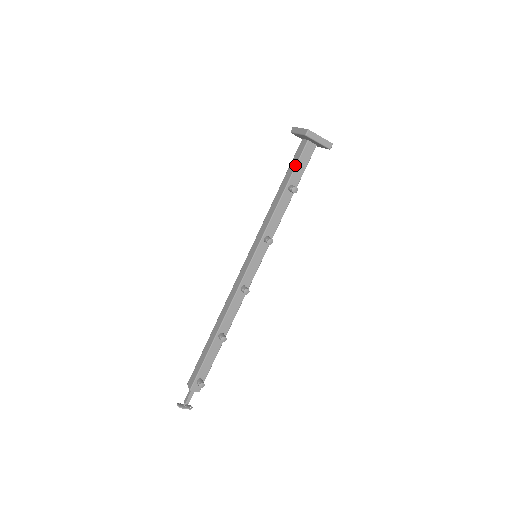
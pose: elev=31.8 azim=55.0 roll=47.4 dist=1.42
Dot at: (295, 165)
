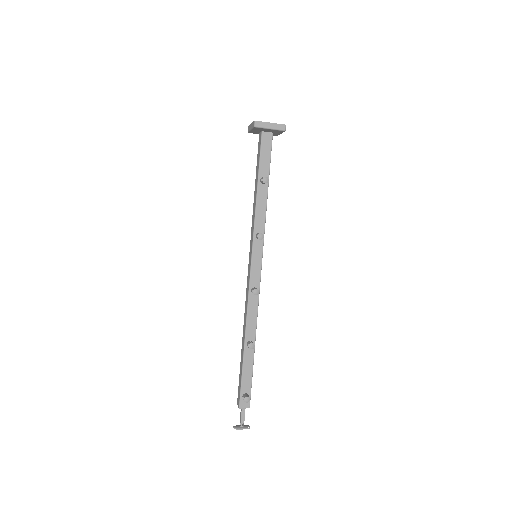
Dot at: (259, 158)
